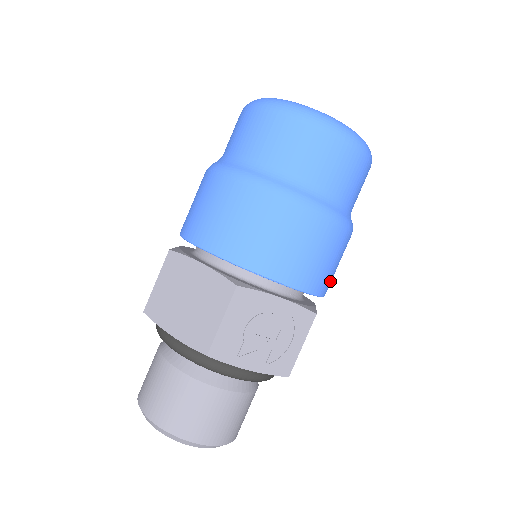
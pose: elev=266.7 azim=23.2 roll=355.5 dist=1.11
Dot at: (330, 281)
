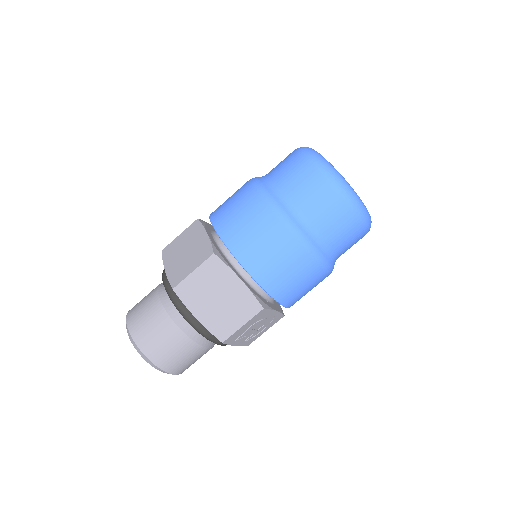
Dot at: occluded
